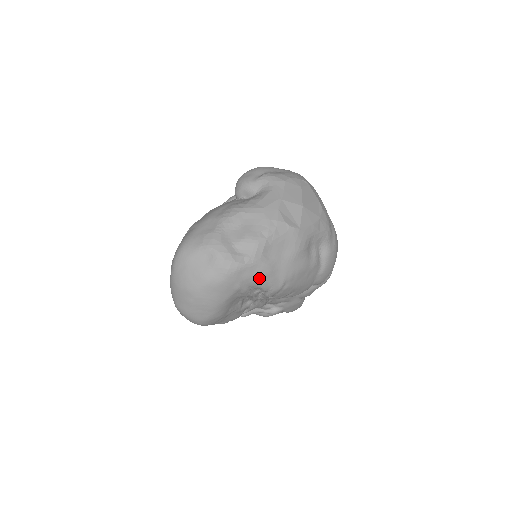
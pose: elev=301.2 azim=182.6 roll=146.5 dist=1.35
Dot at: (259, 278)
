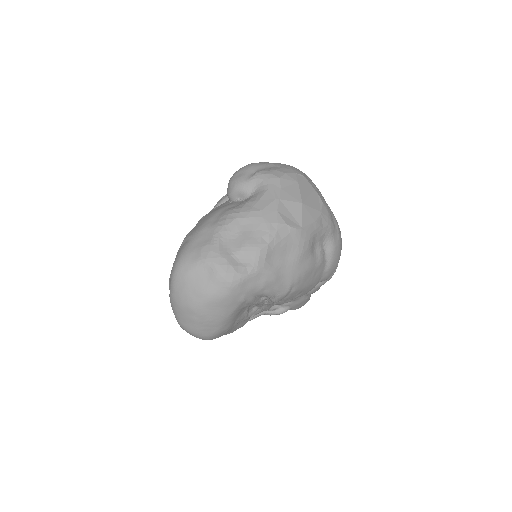
Dot at: (264, 286)
